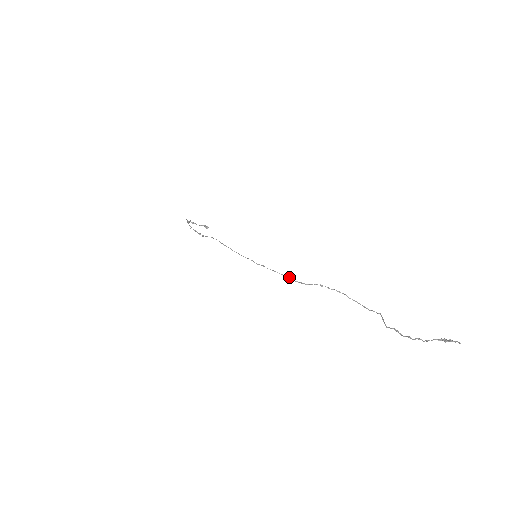
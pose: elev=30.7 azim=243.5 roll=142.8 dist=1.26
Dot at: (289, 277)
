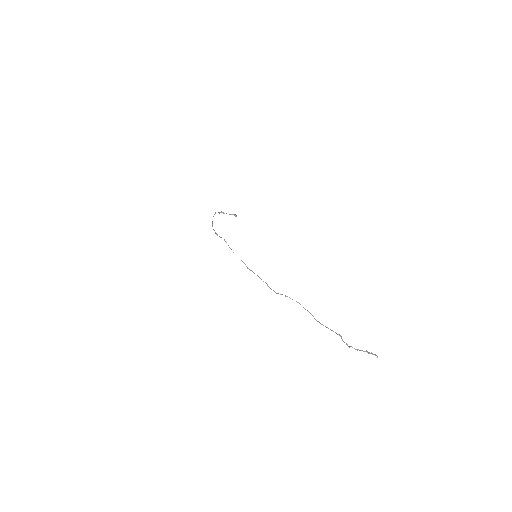
Dot at: (267, 284)
